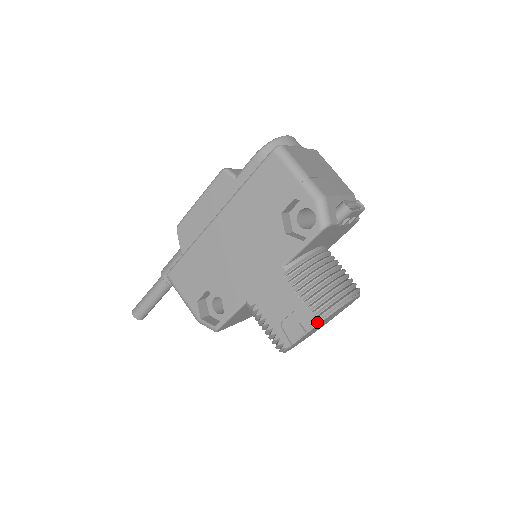
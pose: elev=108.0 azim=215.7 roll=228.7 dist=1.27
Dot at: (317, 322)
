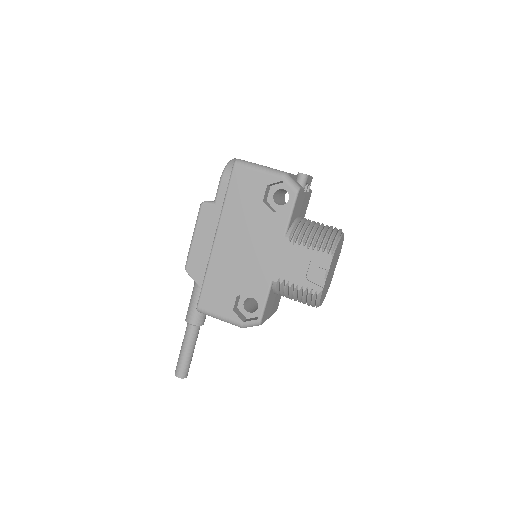
Dot at: (331, 257)
